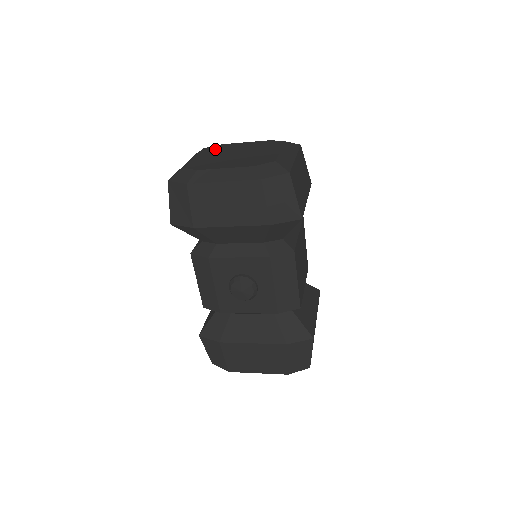
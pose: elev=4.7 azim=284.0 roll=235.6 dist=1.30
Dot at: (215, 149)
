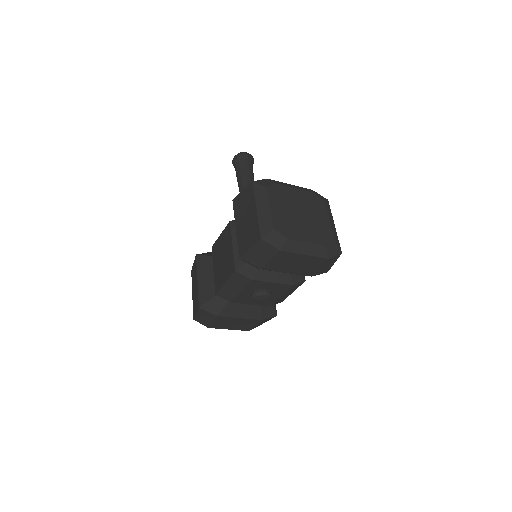
Dot at: (278, 194)
